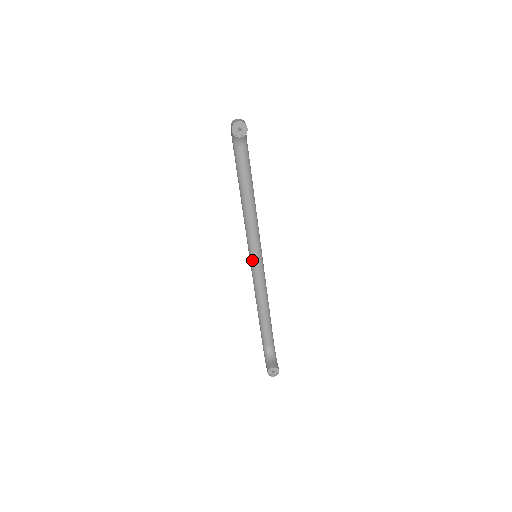
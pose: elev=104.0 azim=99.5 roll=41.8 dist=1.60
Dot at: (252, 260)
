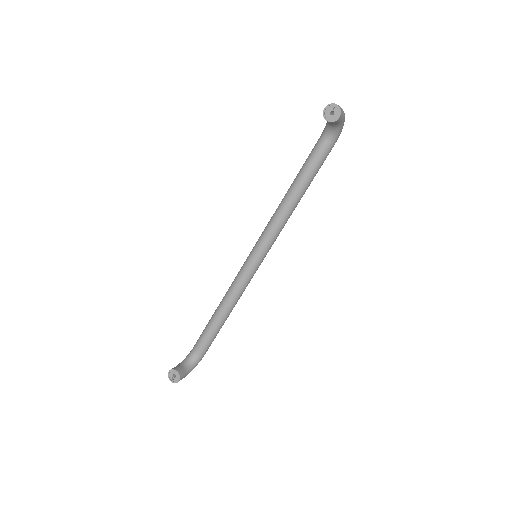
Dot at: (249, 256)
